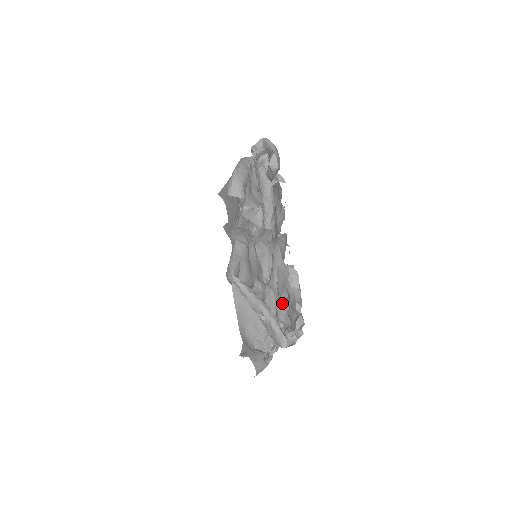
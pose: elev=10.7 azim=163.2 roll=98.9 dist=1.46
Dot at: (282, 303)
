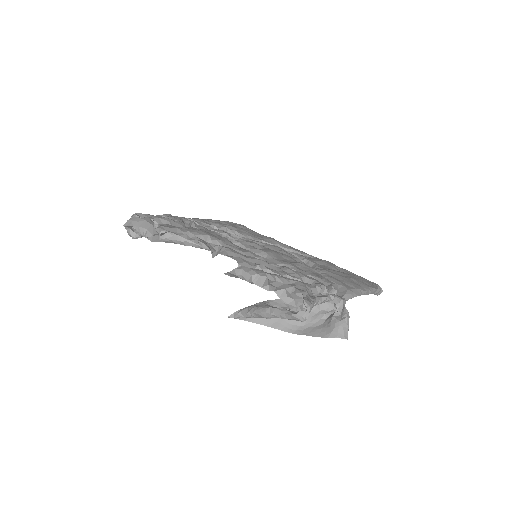
Dot at: occluded
